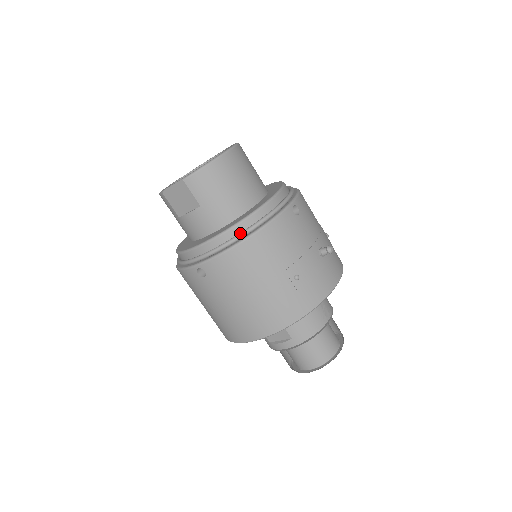
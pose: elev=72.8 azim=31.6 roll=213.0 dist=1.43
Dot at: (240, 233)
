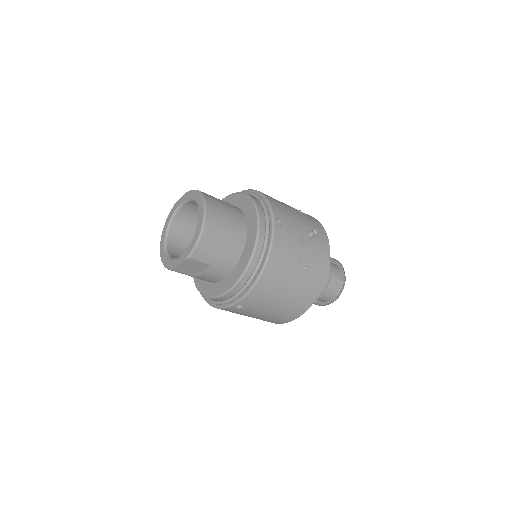
Dot at: (255, 270)
